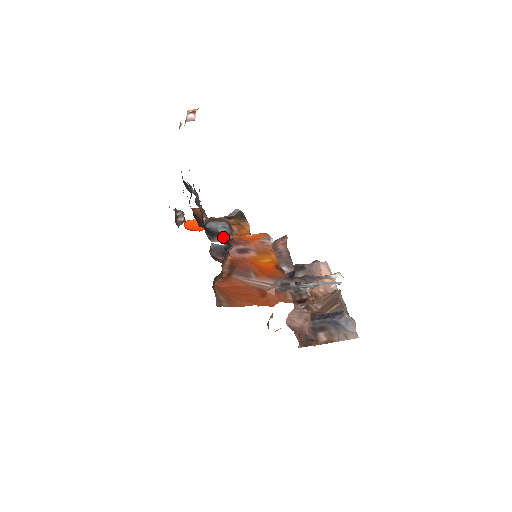
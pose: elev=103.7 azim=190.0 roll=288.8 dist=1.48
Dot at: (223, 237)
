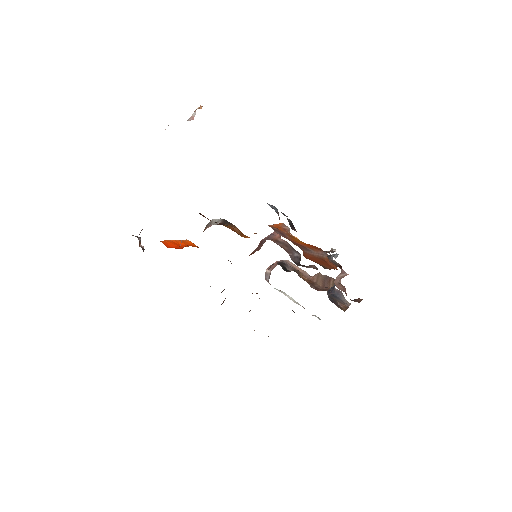
Dot at: occluded
